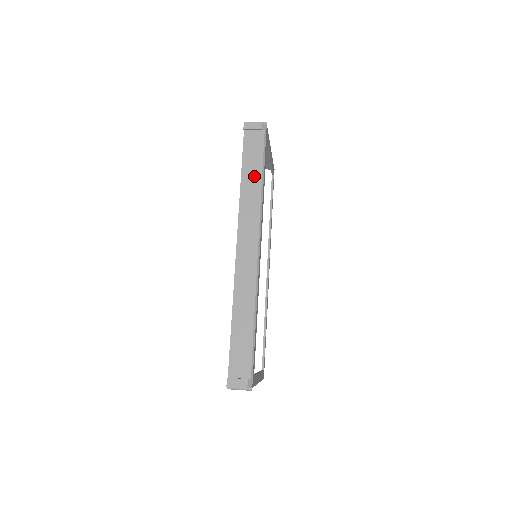
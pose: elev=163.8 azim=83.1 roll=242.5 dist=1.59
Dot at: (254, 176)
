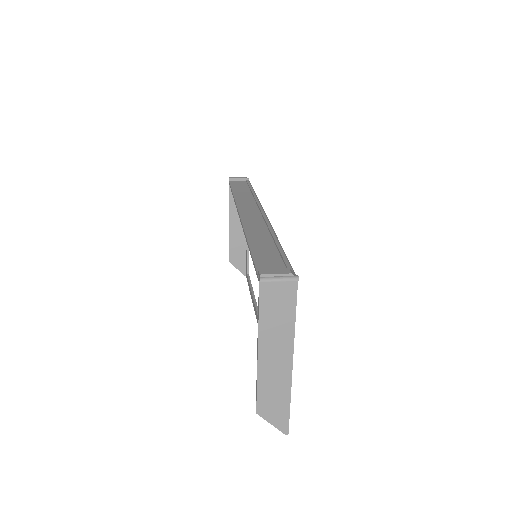
Dot at: (246, 193)
